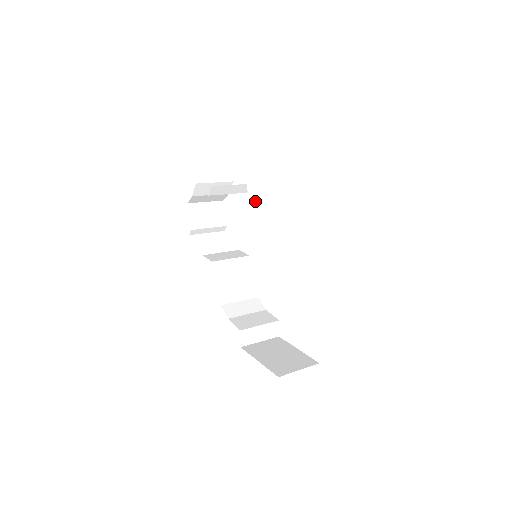
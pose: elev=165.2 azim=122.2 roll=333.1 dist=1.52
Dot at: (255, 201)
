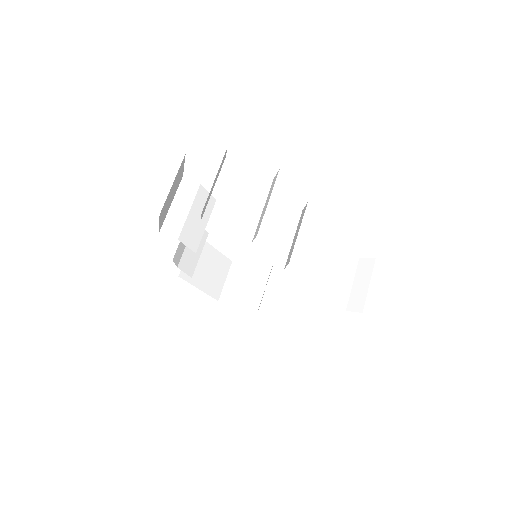
Dot at: occluded
